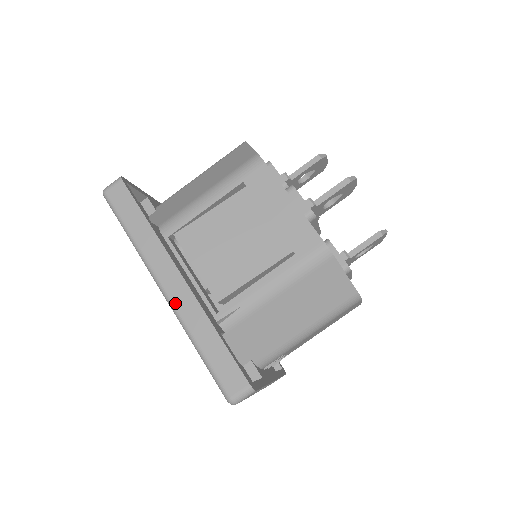
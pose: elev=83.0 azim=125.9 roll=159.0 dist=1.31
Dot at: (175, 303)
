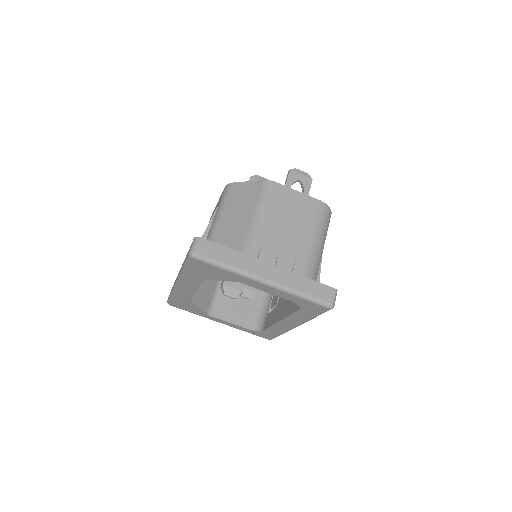
Dot at: (178, 275)
